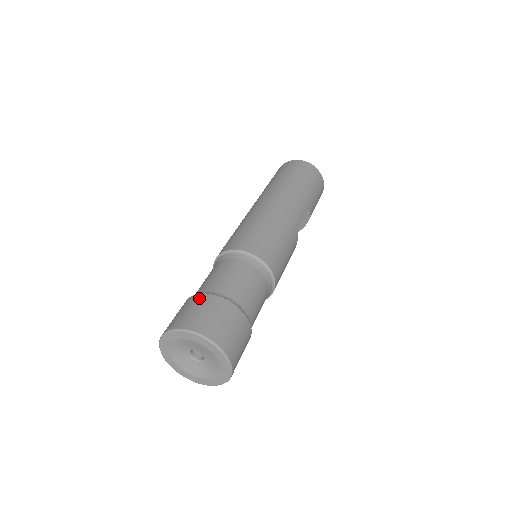
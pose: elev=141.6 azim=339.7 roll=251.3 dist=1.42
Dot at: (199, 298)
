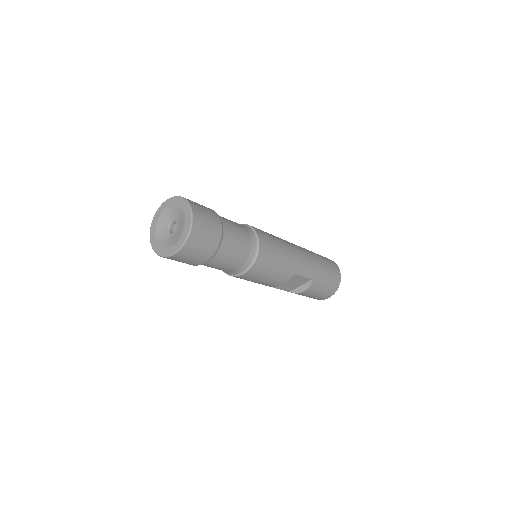
Dot at: occluded
